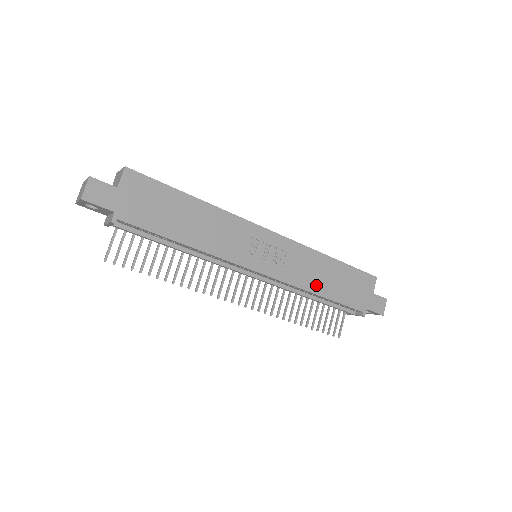
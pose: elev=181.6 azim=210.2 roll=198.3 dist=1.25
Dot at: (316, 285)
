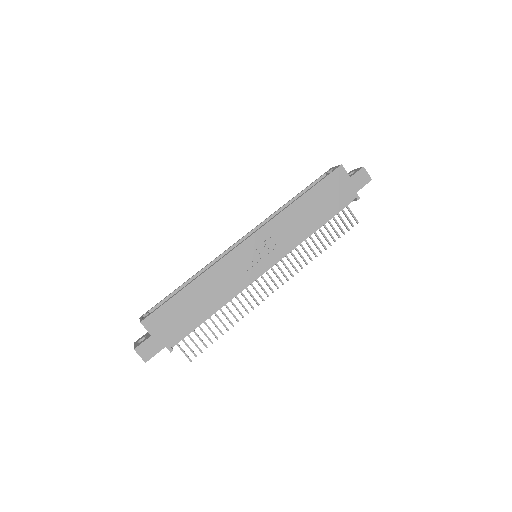
Dot at: (308, 227)
